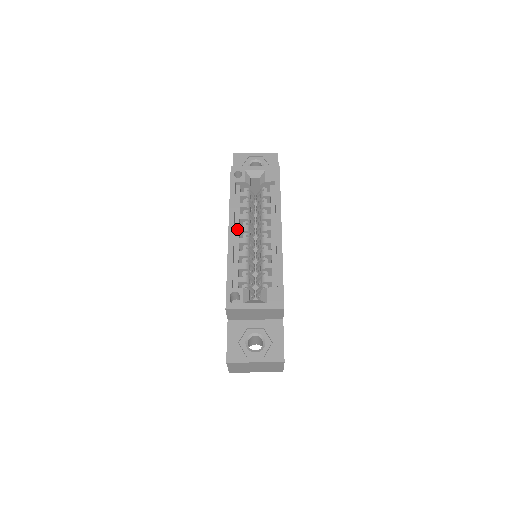
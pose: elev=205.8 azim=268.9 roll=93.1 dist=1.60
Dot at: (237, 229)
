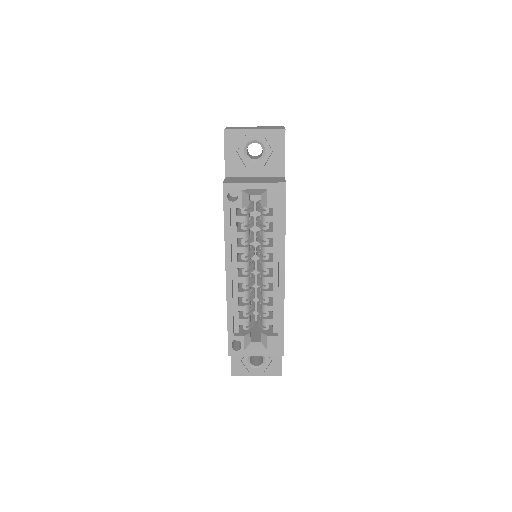
Dot at: (235, 266)
